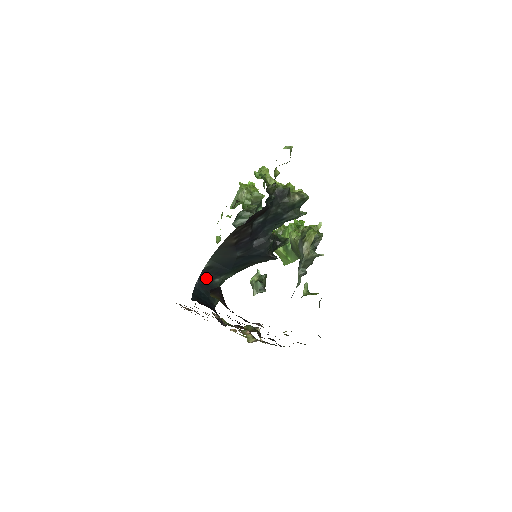
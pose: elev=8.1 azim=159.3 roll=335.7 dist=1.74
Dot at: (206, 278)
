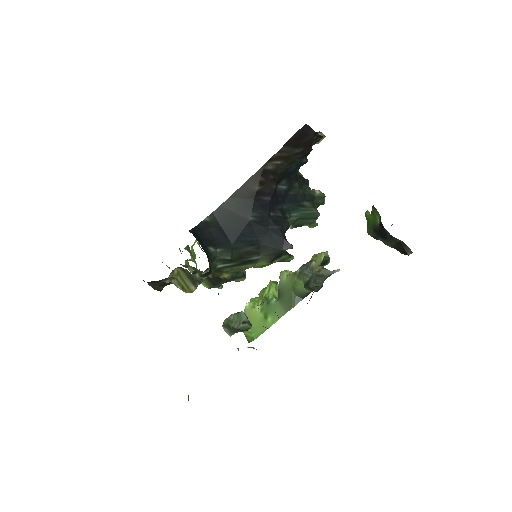
Dot at: (200, 237)
